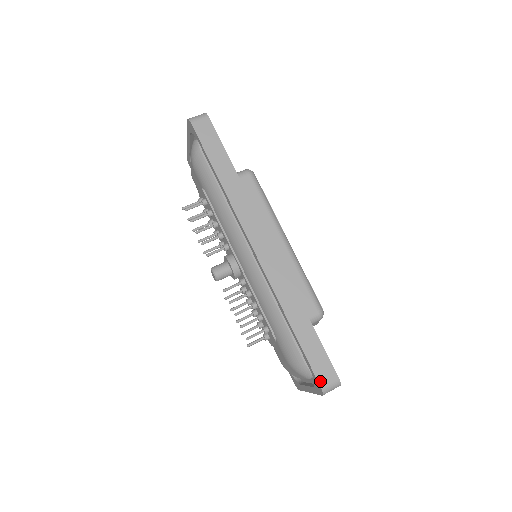
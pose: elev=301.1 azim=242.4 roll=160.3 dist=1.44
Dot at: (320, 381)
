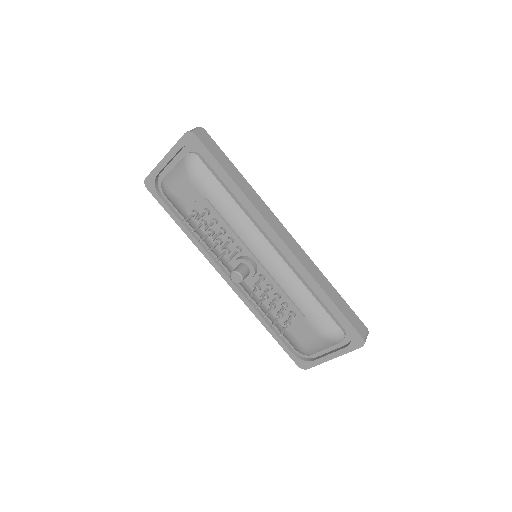
Dot at: (361, 334)
